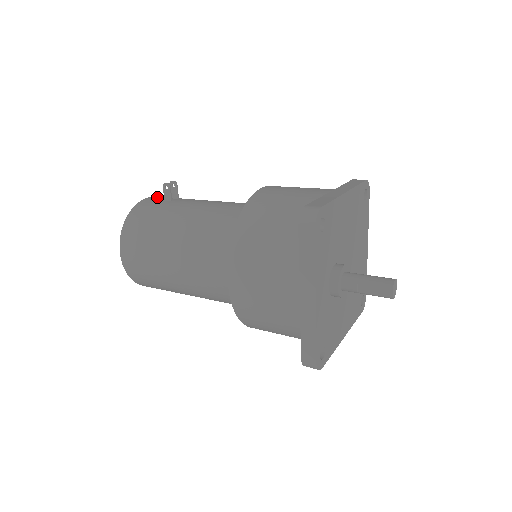
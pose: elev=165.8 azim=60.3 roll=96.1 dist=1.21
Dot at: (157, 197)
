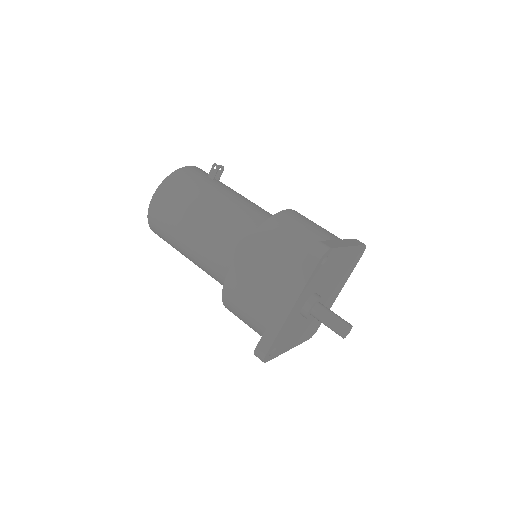
Dot at: (202, 170)
